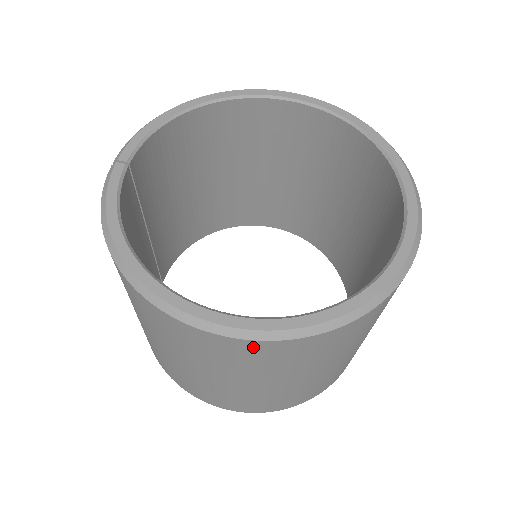
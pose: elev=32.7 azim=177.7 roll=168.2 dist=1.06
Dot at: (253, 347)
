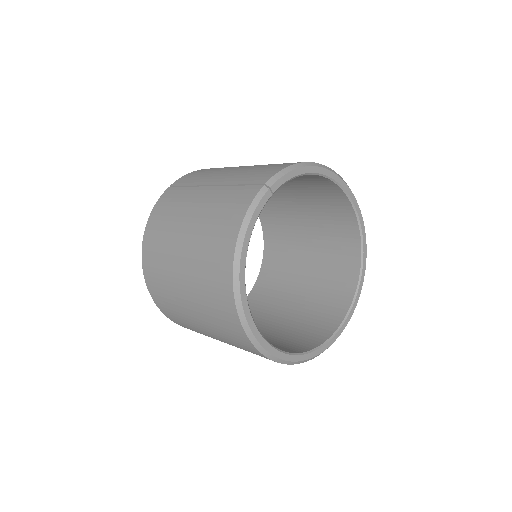
Dot at: (253, 349)
